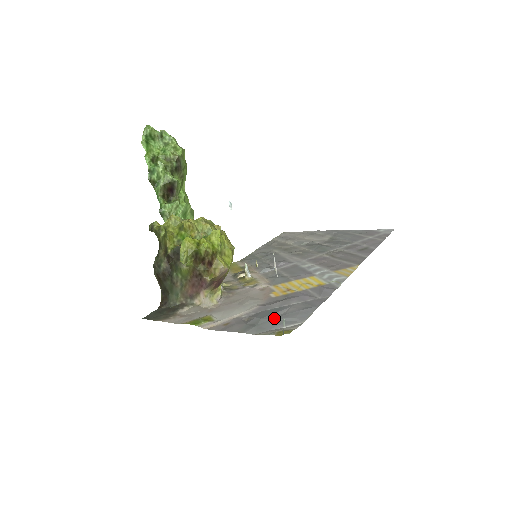
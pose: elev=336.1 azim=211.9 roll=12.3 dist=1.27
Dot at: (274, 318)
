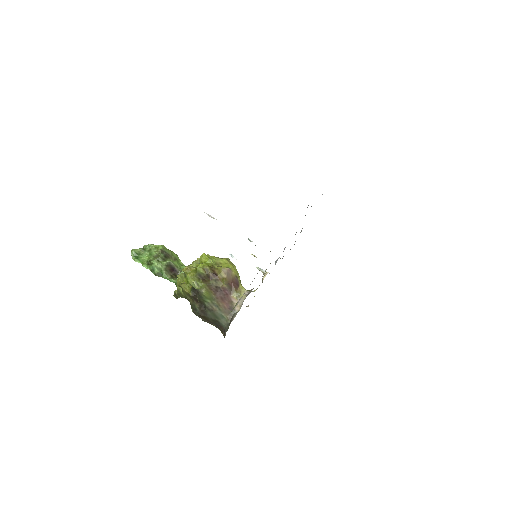
Dot at: occluded
